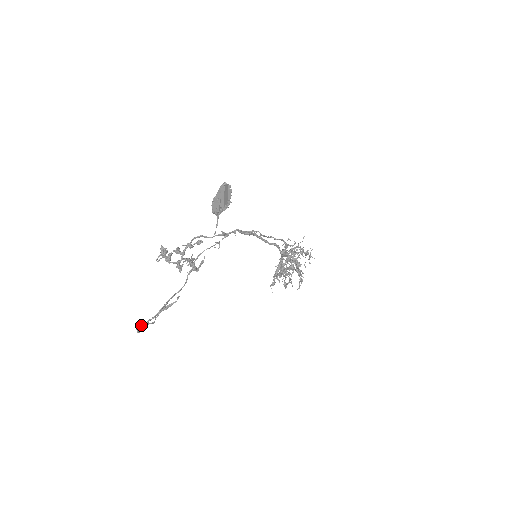
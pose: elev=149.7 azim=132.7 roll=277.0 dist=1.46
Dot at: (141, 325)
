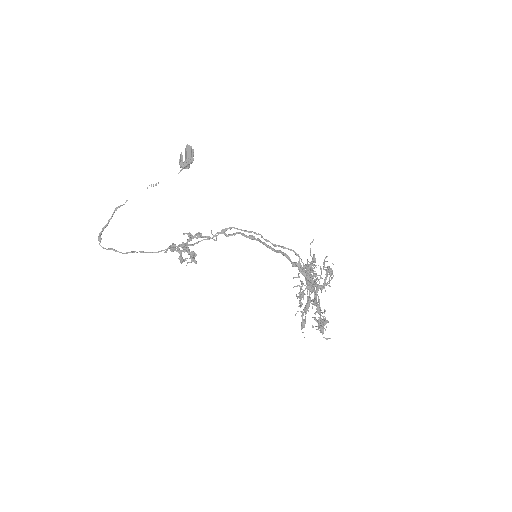
Dot at: (101, 233)
